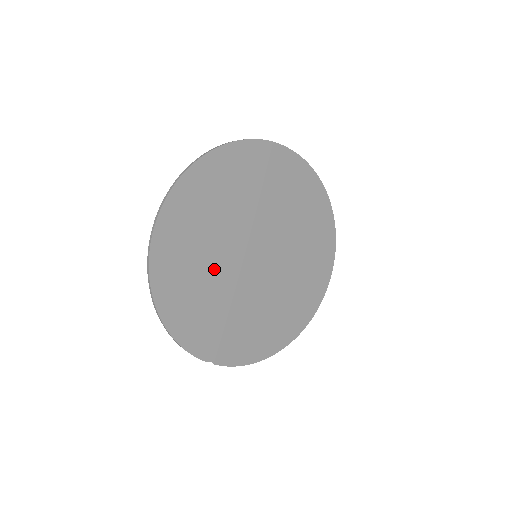
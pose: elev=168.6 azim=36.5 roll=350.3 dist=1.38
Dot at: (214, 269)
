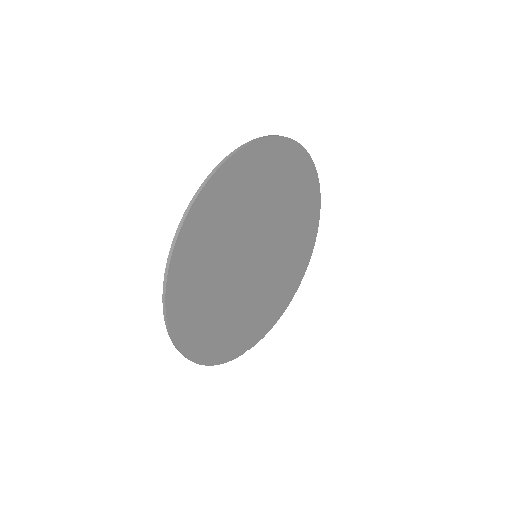
Dot at: (226, 298)
